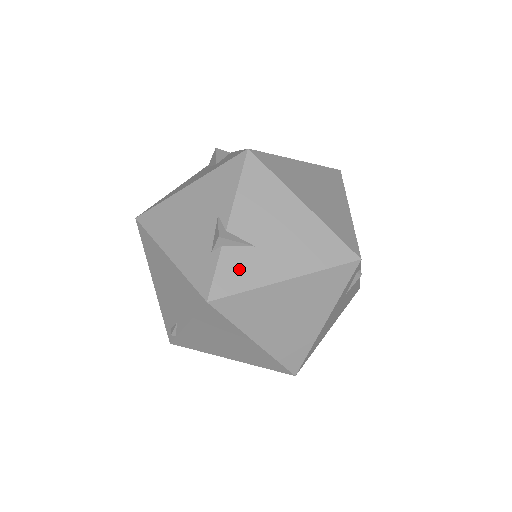
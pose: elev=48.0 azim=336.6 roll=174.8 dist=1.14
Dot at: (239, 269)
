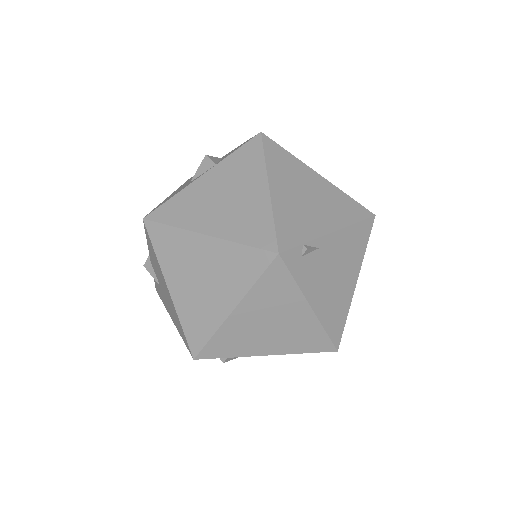
Dot at: (159, 290)
